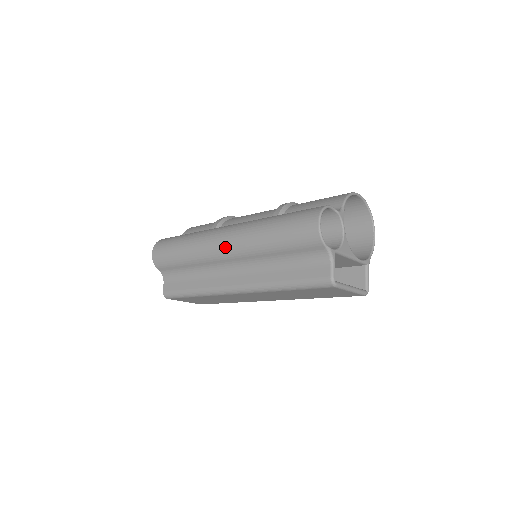
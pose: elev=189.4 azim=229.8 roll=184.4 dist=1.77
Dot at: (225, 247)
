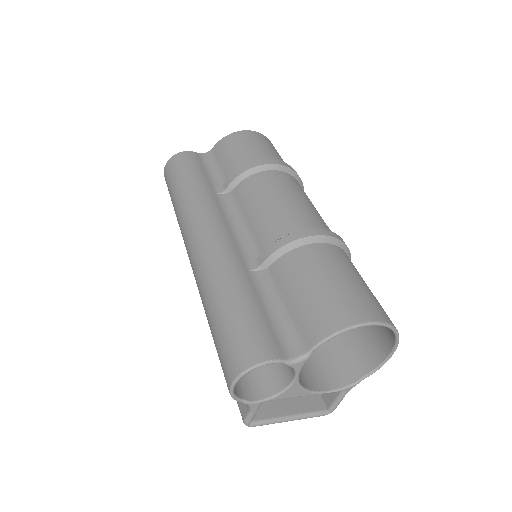
Dot at: (190, 263)
